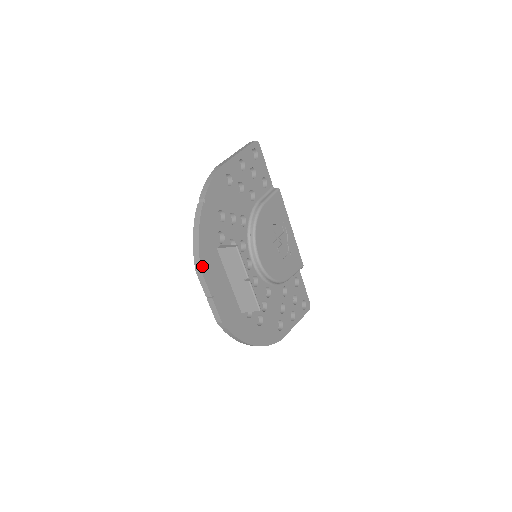
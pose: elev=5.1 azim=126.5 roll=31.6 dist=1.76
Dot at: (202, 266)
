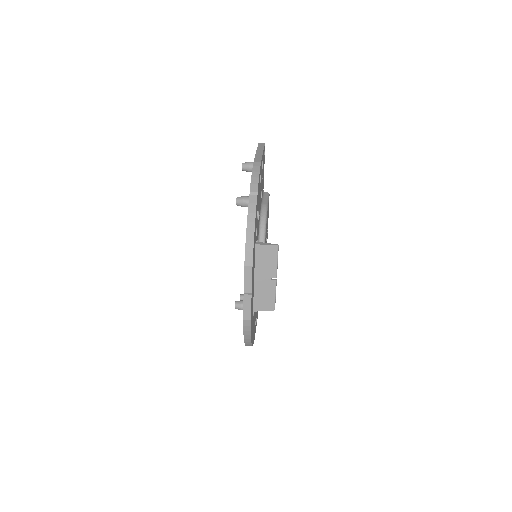
Dot at: occluded
